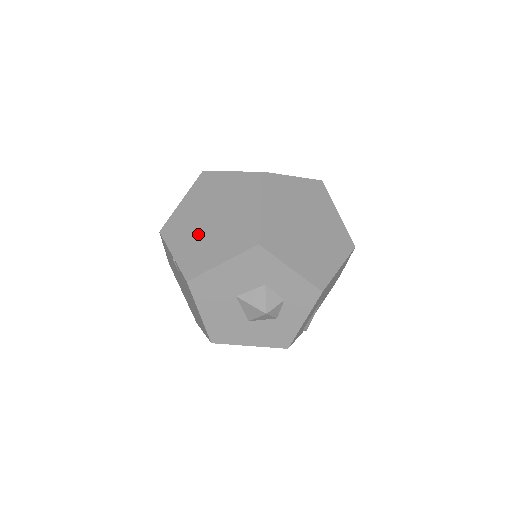
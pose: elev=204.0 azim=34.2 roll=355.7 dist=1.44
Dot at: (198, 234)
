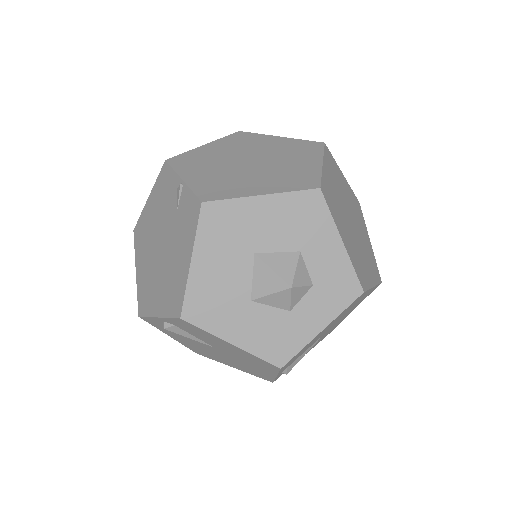
Dot at: (227, 169)
